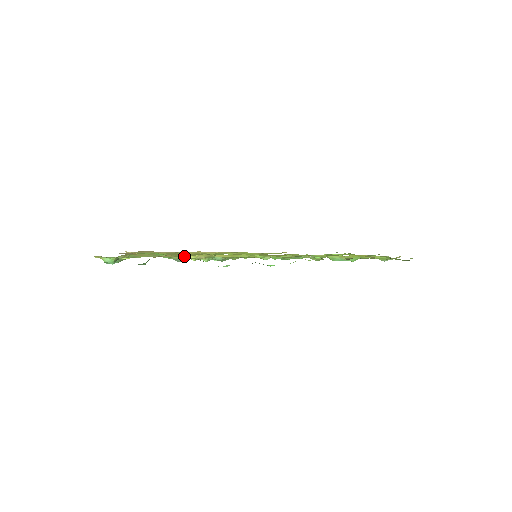
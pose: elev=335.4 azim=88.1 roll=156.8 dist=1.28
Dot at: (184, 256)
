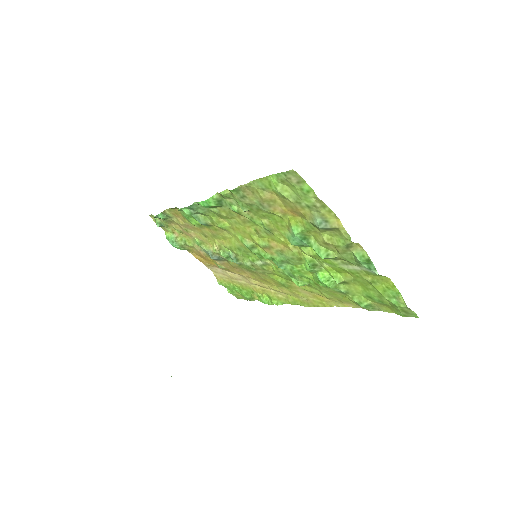
Dot at: (209, 245)
